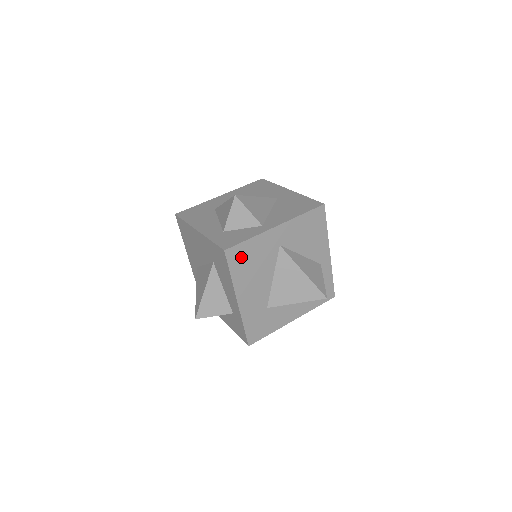
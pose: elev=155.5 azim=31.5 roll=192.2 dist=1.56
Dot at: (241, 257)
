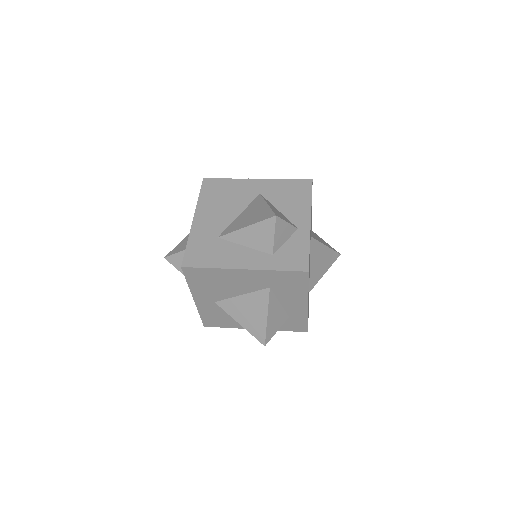
Dot at: occluded
